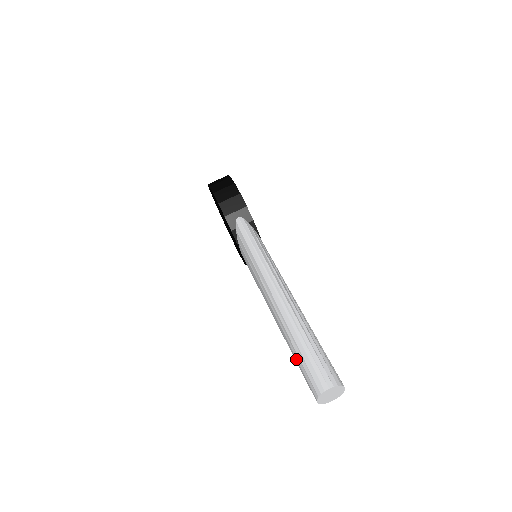
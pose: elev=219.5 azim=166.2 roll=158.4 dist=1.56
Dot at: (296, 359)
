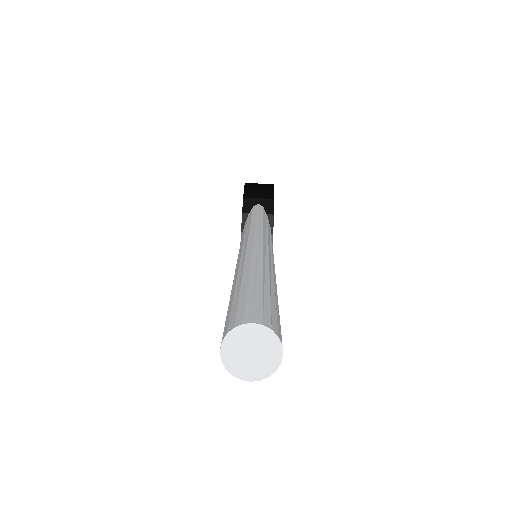
Dot at: occluded
